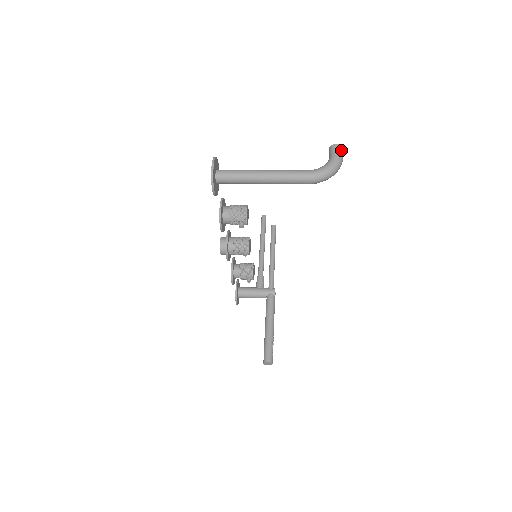
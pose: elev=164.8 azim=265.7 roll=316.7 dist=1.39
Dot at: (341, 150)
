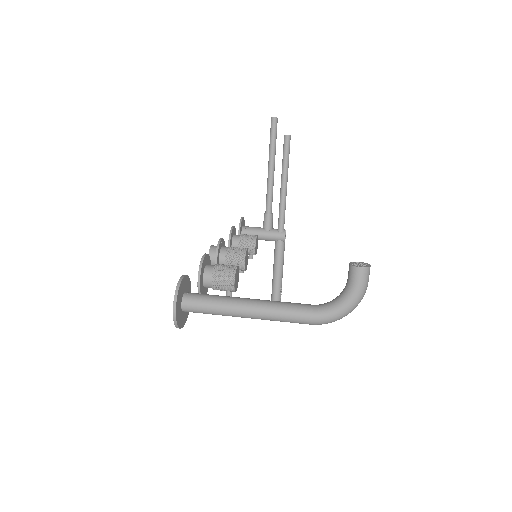
Dot at: (366, 277)
